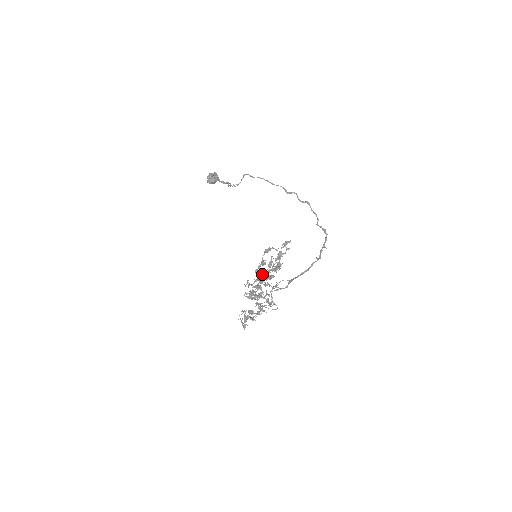
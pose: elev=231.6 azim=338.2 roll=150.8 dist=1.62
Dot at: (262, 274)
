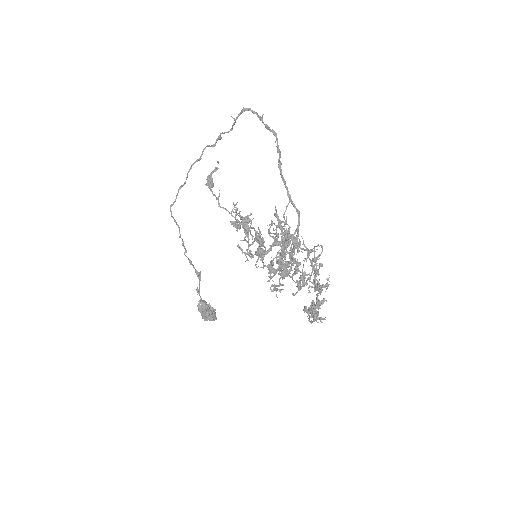
Dot at: (239, 216)
